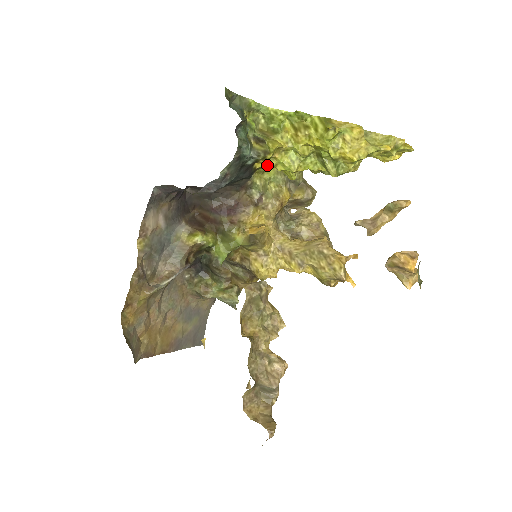
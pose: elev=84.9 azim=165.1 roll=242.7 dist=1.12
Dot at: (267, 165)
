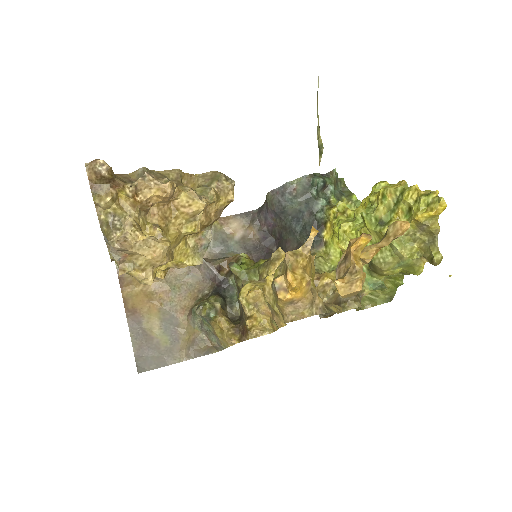
Dot at: (332, 237)
